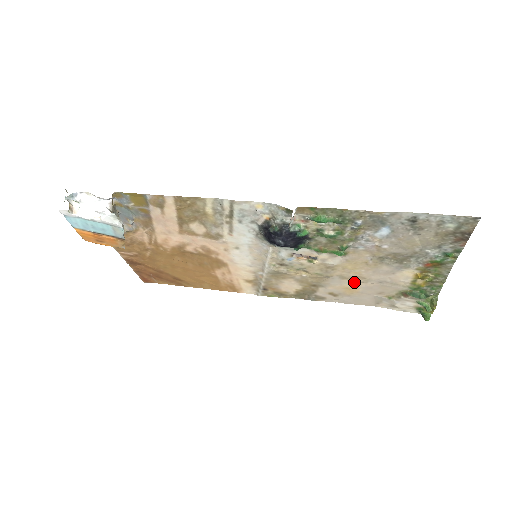
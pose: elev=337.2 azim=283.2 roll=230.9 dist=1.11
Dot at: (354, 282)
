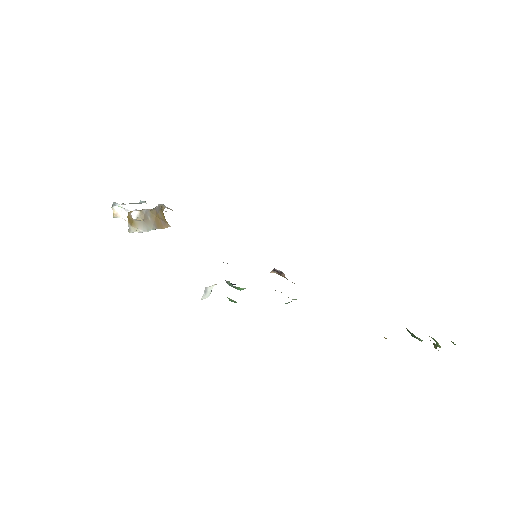
Dot at: occluded
